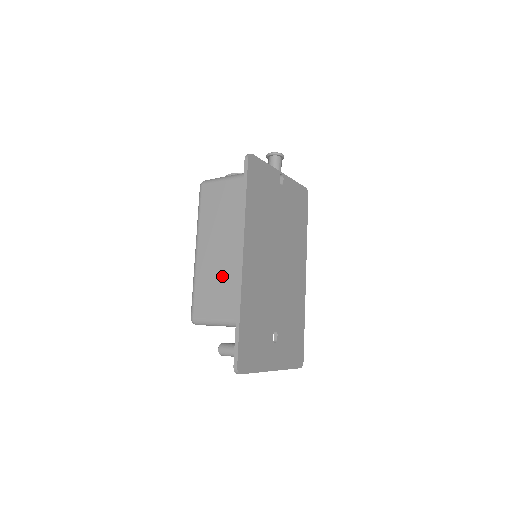
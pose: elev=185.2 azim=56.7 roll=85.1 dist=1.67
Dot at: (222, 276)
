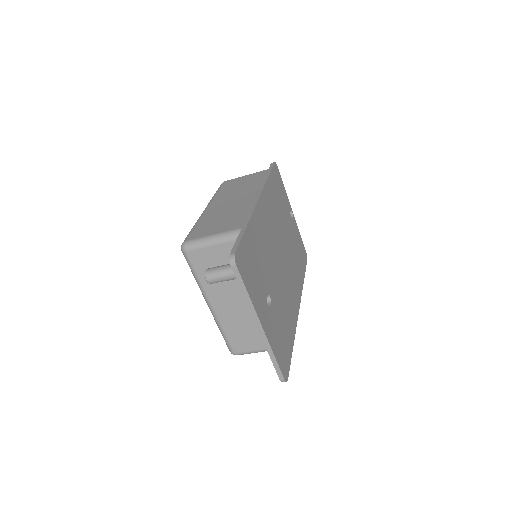
Dot at: (232, 211)
